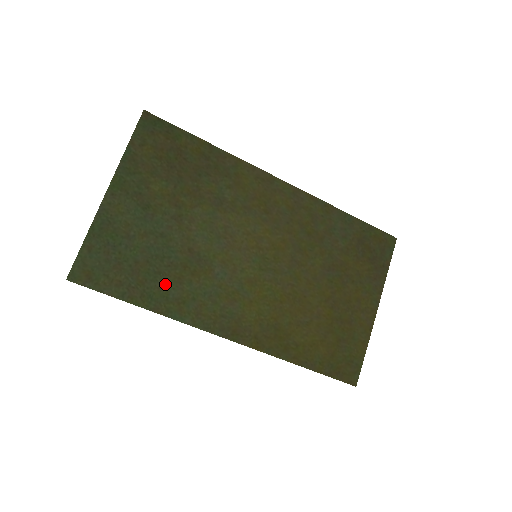
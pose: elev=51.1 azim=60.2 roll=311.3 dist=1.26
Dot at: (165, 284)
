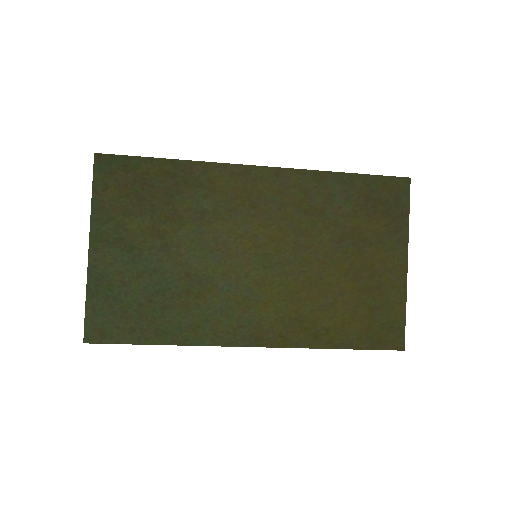
Dot at: (174, 316)
